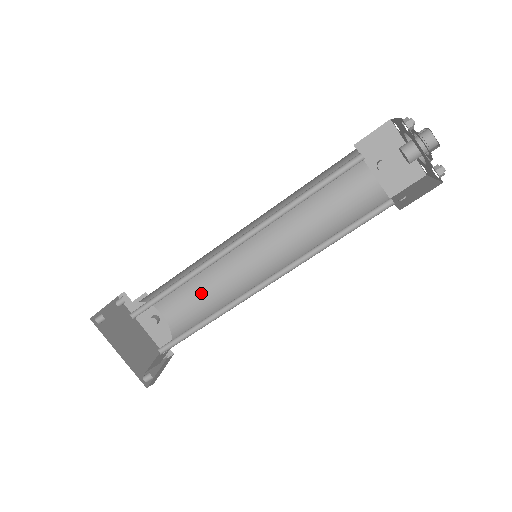
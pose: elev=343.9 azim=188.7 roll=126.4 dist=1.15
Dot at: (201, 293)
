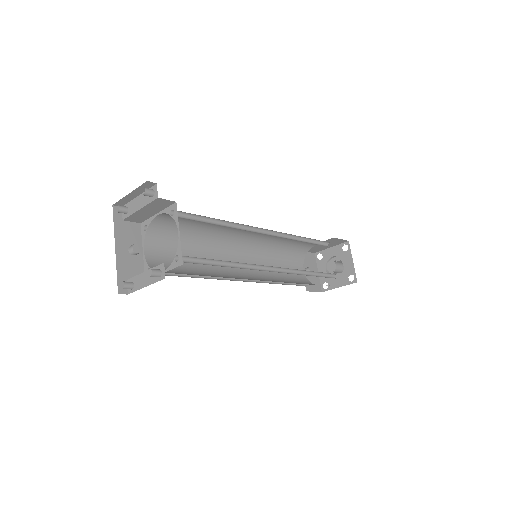
Dot at: occluded
